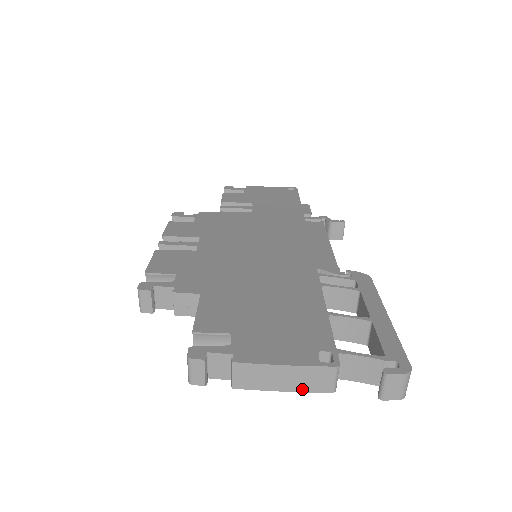
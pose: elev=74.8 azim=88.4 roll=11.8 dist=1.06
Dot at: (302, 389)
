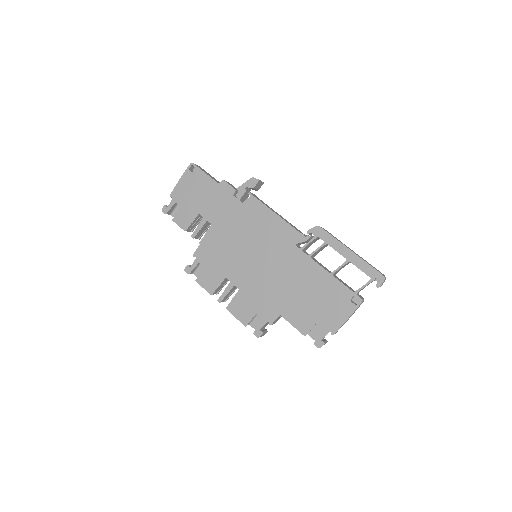
Dot at: occluded
